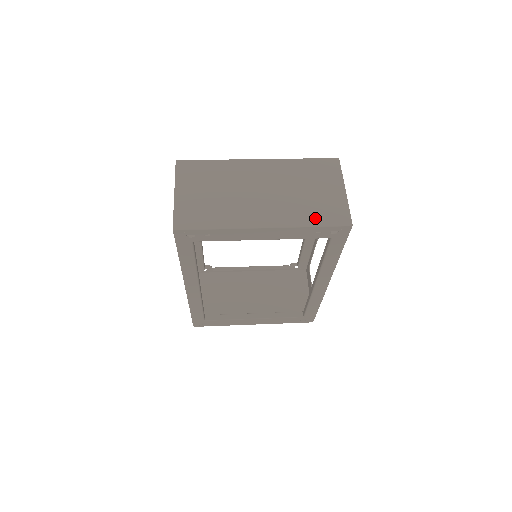
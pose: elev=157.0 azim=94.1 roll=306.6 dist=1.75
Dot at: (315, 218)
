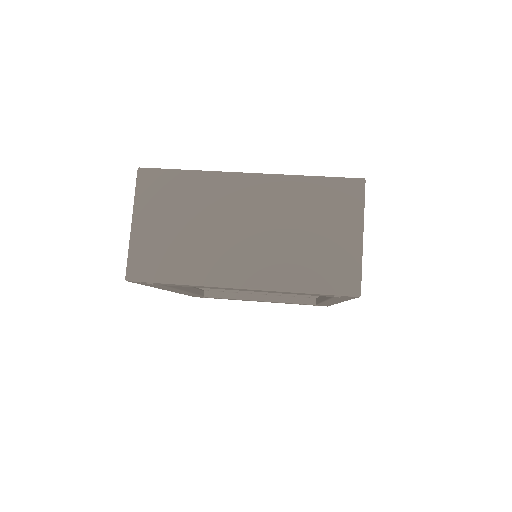
Dot at: (311, 280)
